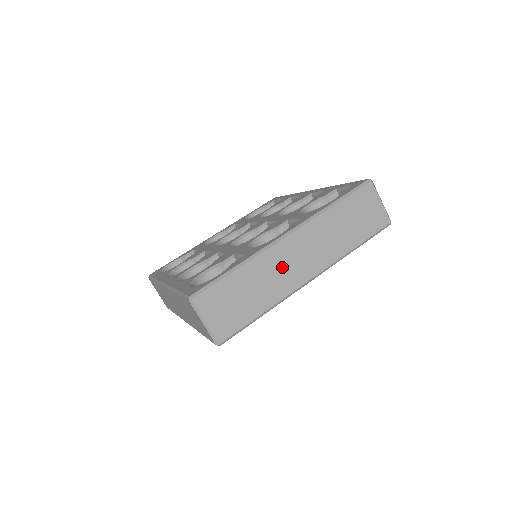
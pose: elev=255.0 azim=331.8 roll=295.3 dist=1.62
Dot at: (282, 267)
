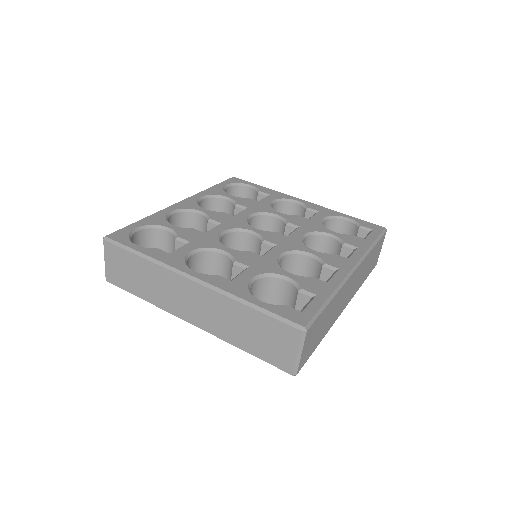
Dot at: (173, 292)
